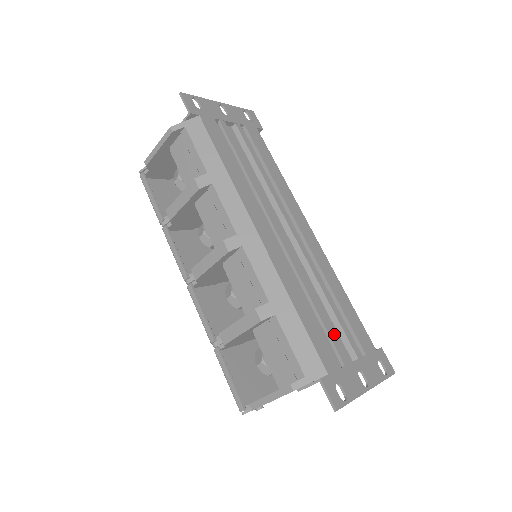
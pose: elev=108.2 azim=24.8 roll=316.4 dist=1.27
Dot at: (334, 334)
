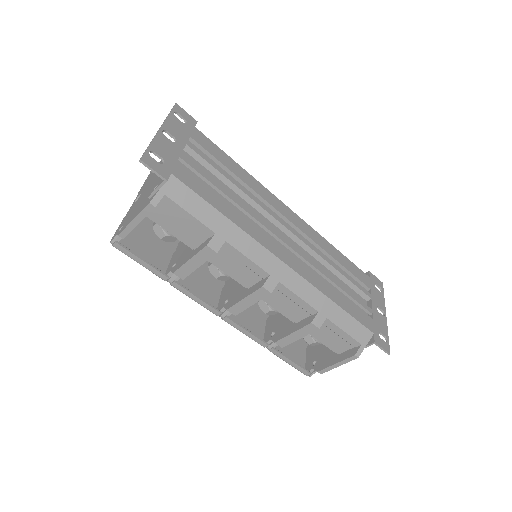
Dot at: occluded
